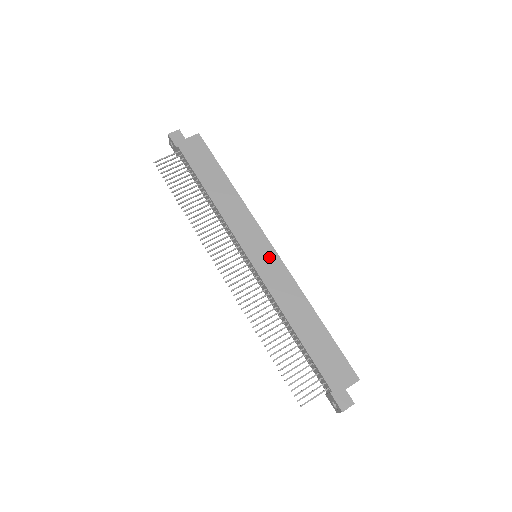
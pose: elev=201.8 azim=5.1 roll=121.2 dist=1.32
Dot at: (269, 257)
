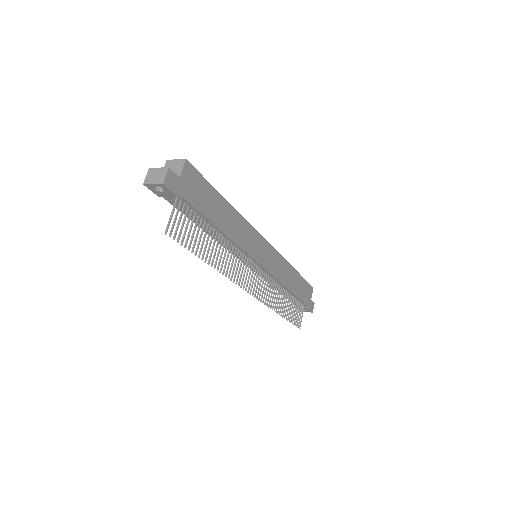
Dot at: (269, 253)
